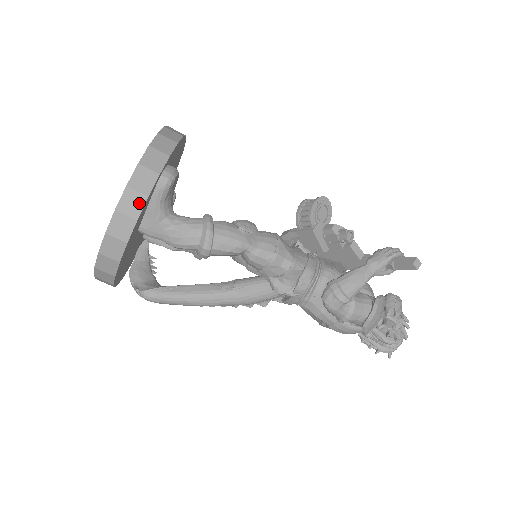
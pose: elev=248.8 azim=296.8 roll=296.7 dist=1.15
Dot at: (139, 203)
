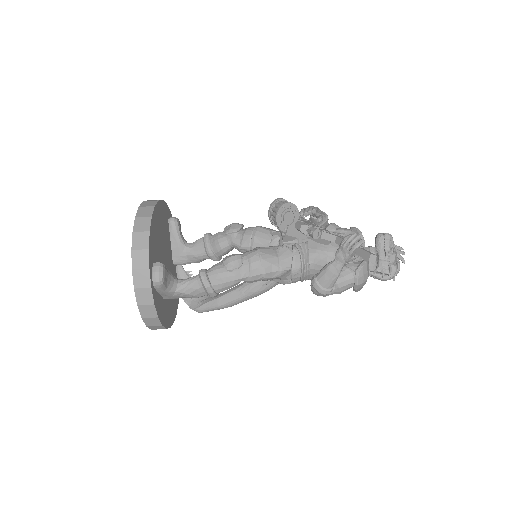
Dot at: (152, 310)
